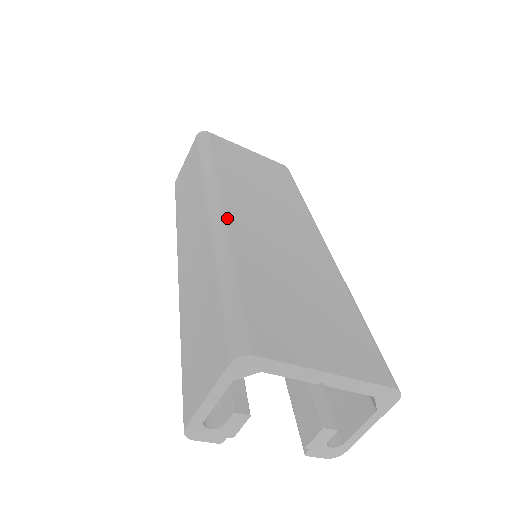
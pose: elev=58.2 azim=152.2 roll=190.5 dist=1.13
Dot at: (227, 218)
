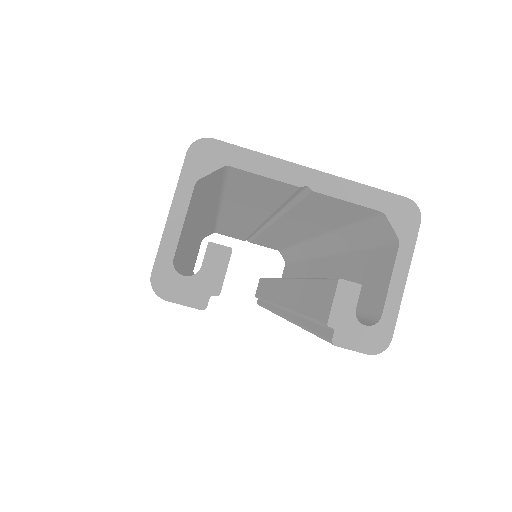
Dot at: occluded
